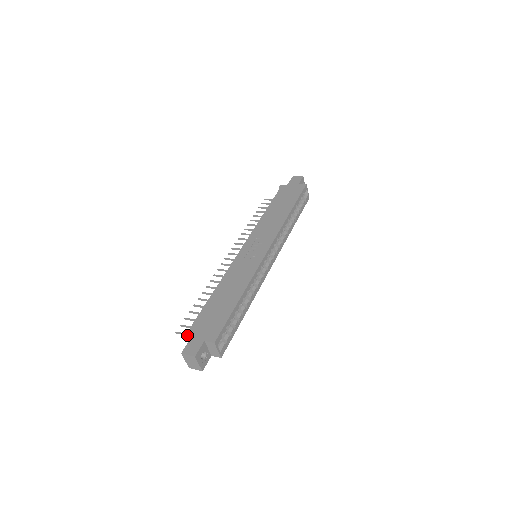
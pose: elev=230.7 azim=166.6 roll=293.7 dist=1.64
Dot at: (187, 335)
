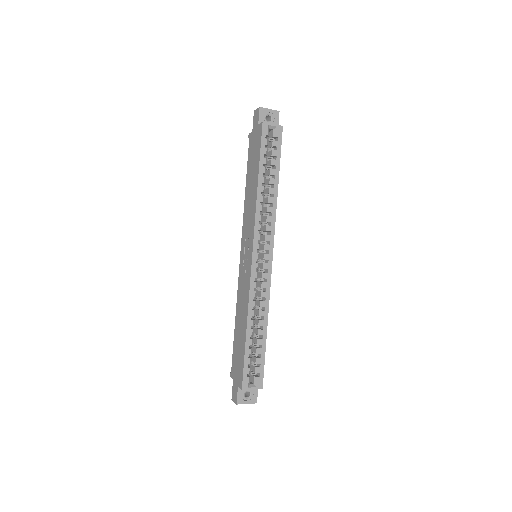
Dot at: (232, 377)
